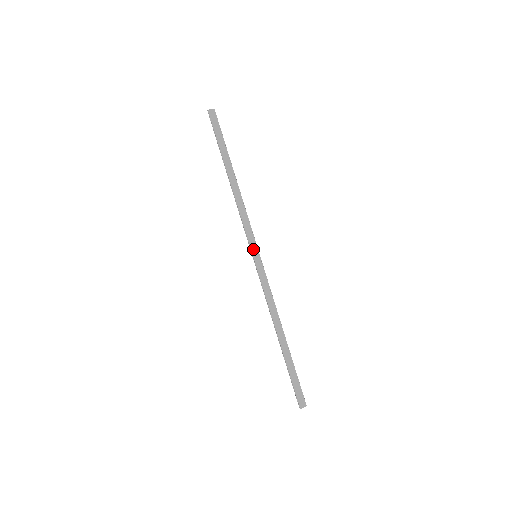
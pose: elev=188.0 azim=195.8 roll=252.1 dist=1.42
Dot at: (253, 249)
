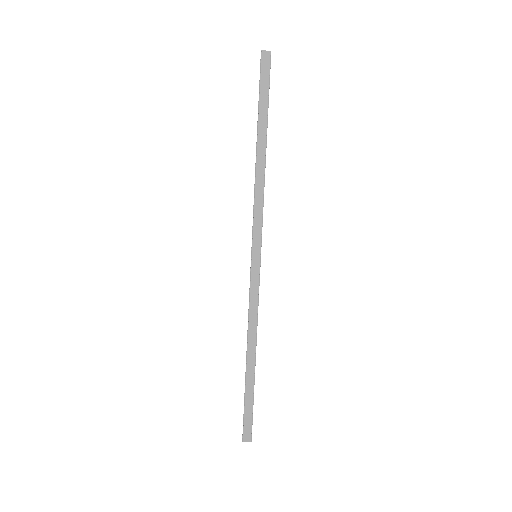
Dot at: (255, 247)
